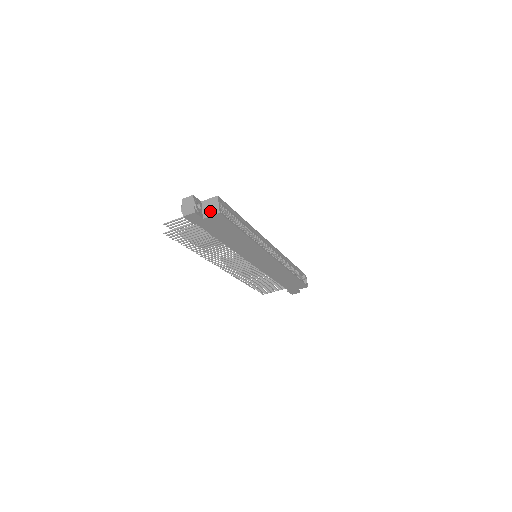
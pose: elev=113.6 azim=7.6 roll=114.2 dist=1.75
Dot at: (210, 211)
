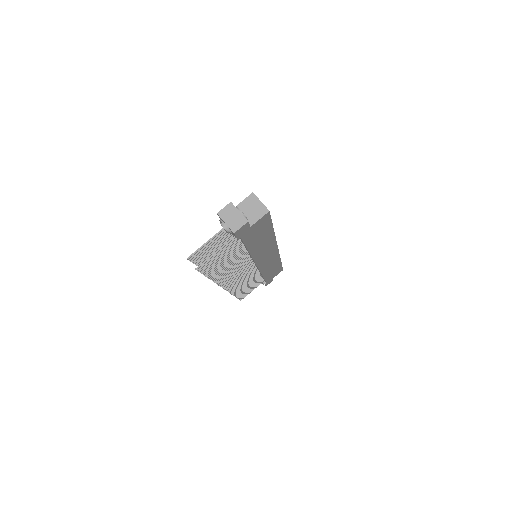
Dot at: (255, 214)
